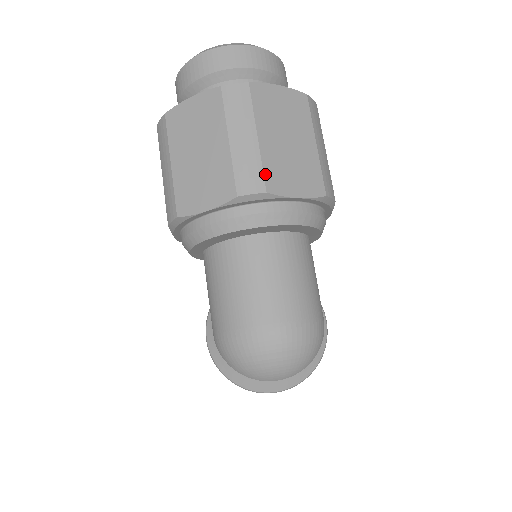
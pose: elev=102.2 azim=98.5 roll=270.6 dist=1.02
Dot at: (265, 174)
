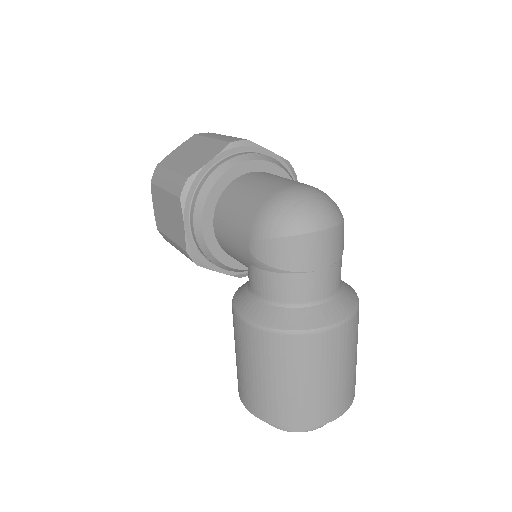
Dot at: occluded
